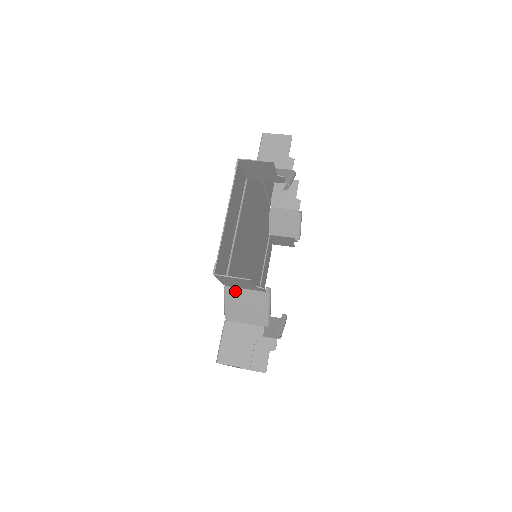
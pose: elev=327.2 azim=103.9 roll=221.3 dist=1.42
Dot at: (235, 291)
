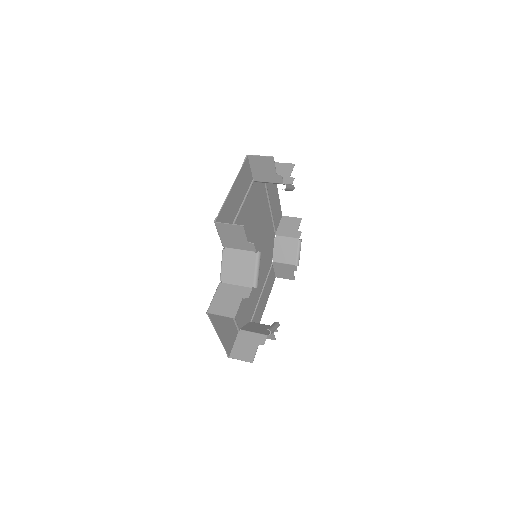
Dot at: (231, 252)
